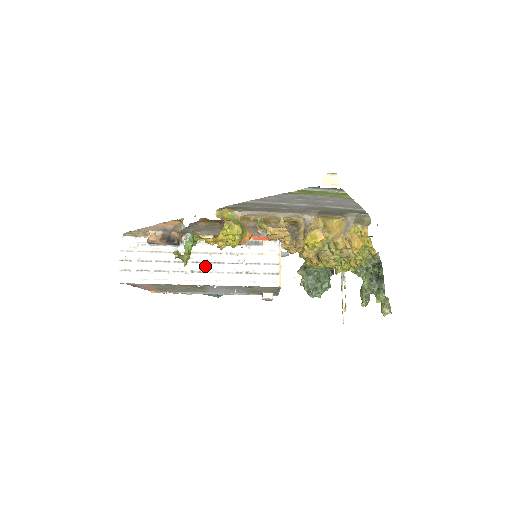
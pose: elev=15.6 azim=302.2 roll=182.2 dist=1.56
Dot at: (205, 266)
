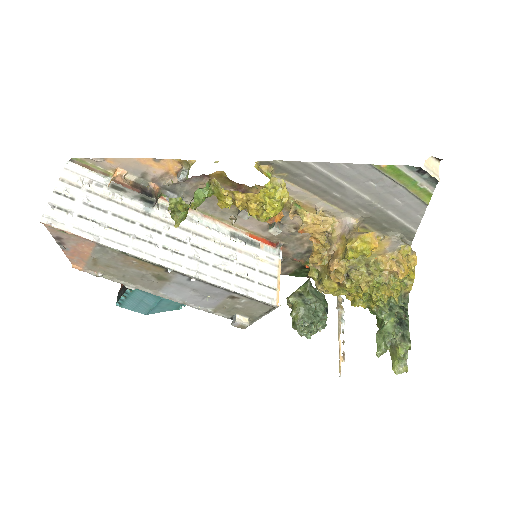
Dot at: (184, 247)
